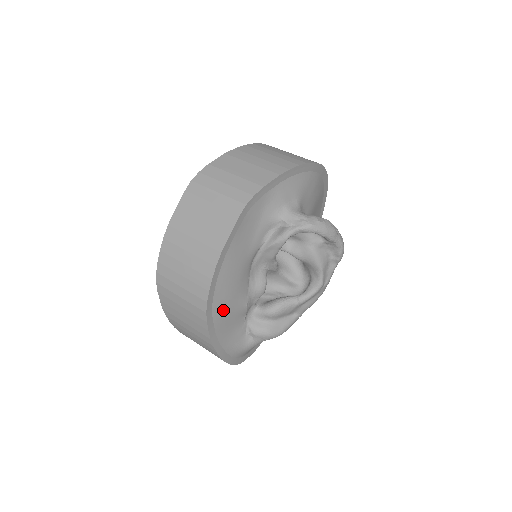
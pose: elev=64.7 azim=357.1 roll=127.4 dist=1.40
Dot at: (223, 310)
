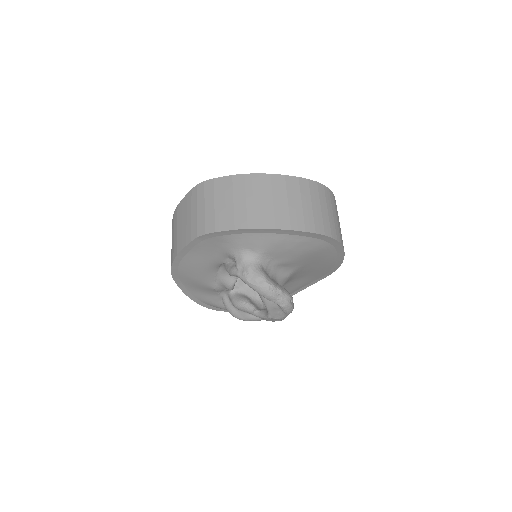
Dot at: (191, 283)
